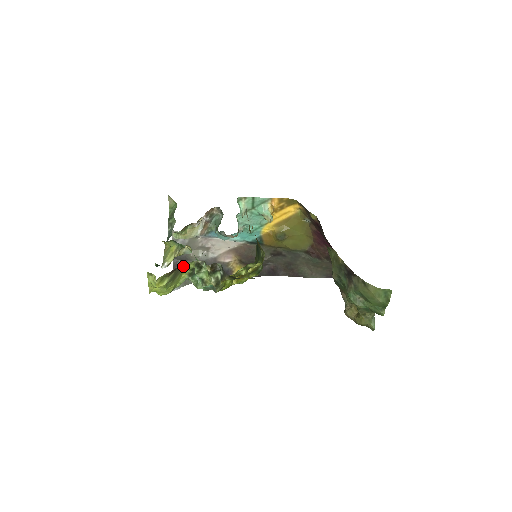
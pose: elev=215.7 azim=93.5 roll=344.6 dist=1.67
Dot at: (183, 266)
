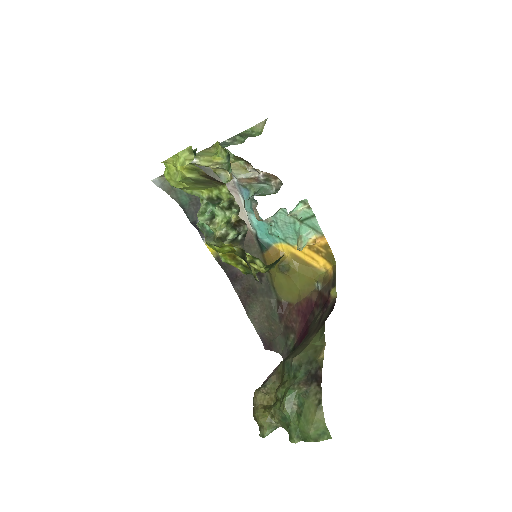
Dot at: (219, 185)
